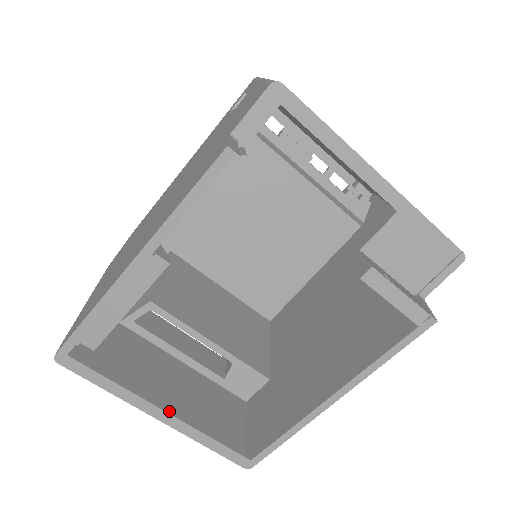
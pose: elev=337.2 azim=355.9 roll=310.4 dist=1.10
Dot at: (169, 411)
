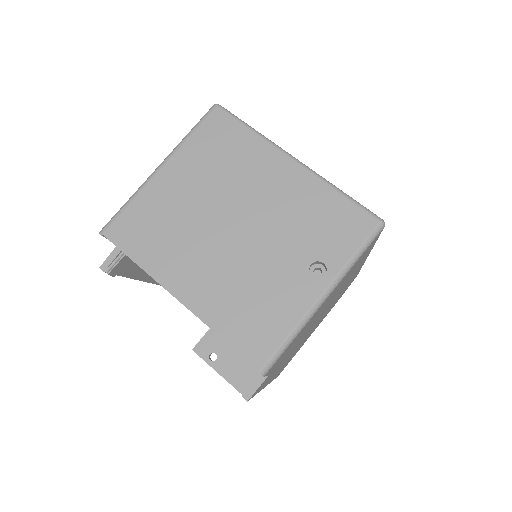
Dot at: occluded
